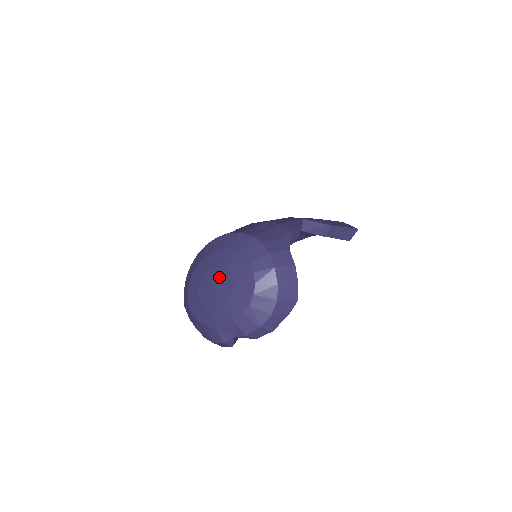
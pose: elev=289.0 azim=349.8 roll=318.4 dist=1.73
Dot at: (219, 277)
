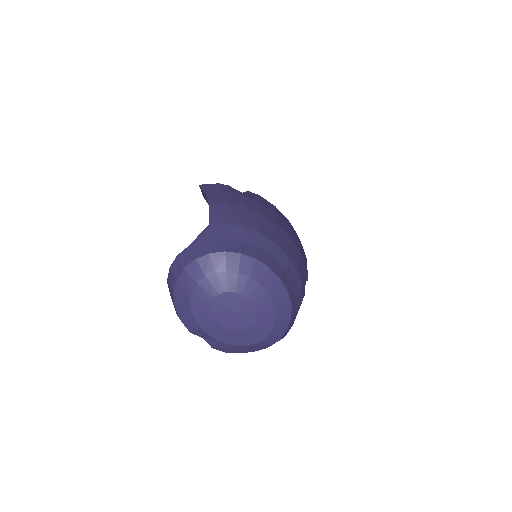
Dot at: (245, 312)
